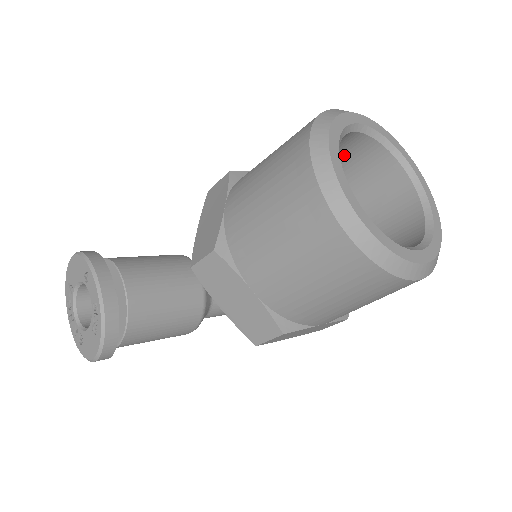
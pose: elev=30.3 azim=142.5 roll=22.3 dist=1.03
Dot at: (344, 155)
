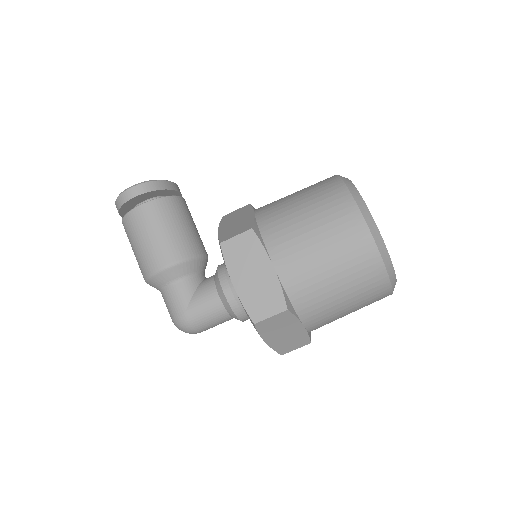
Dot at: occluded
